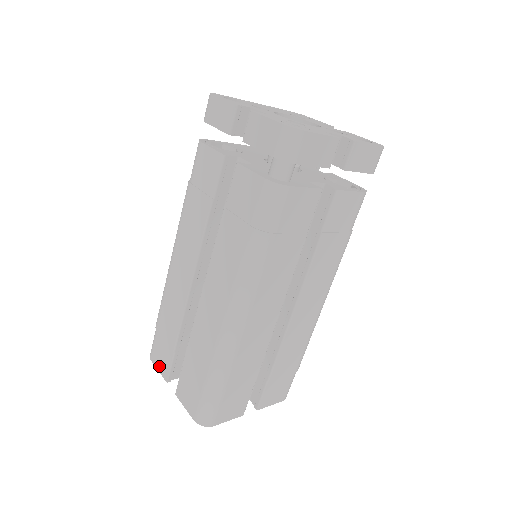
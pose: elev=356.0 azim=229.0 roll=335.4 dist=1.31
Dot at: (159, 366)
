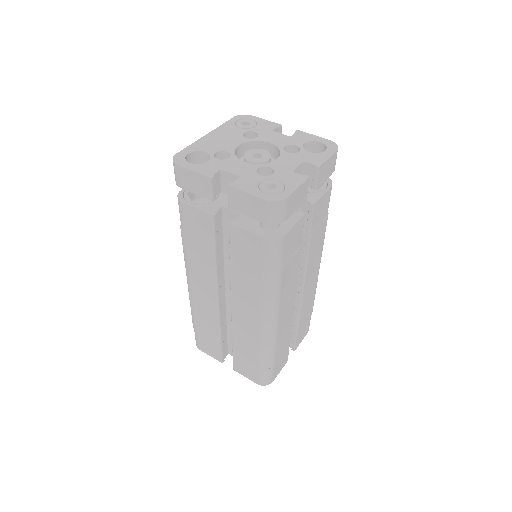
Dot at: (210, 354)
